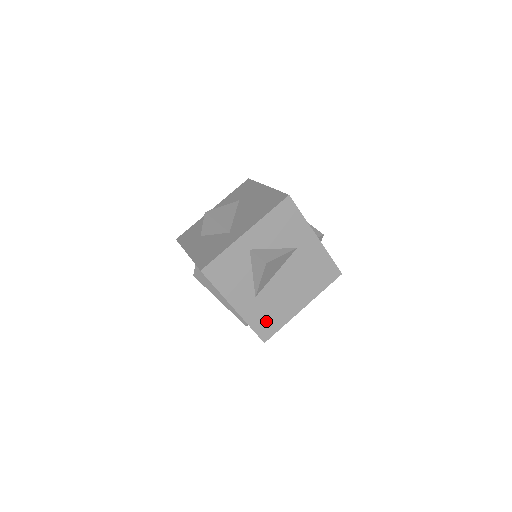
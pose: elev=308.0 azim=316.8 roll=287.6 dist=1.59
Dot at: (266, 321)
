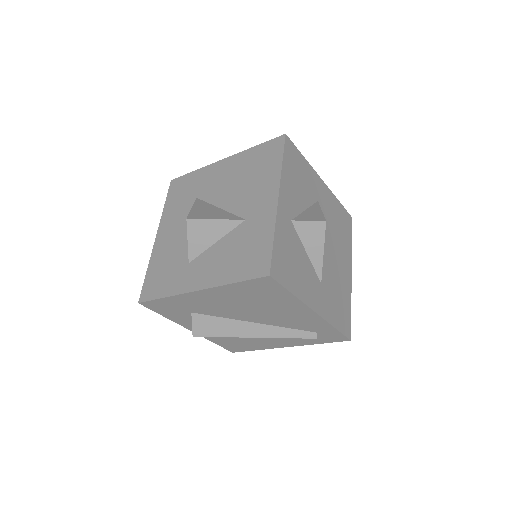
Dot at: (340, 310)
